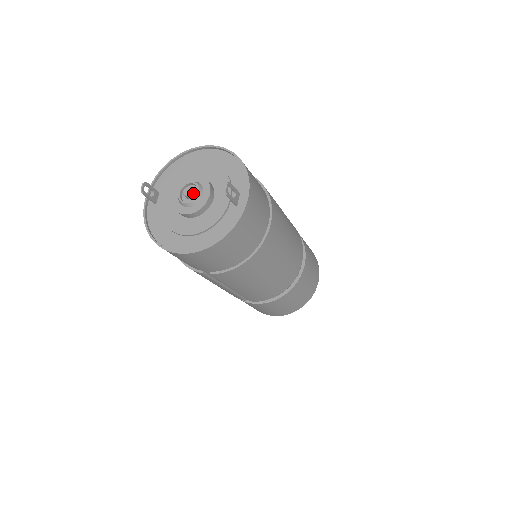
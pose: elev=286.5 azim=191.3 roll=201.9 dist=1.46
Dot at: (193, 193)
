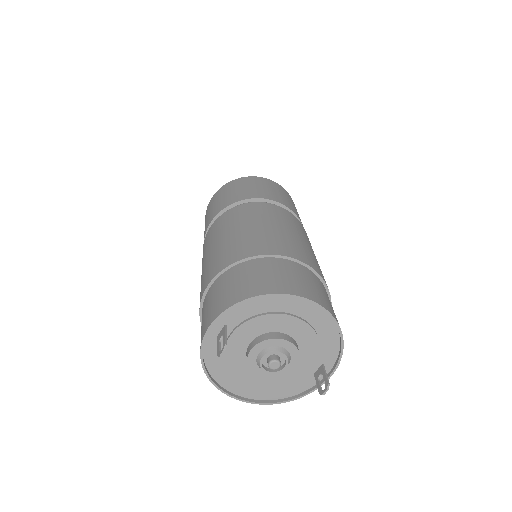
Dot at: (279, 365)
